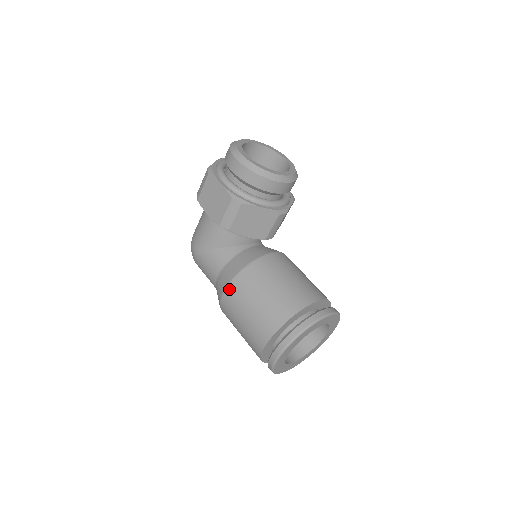
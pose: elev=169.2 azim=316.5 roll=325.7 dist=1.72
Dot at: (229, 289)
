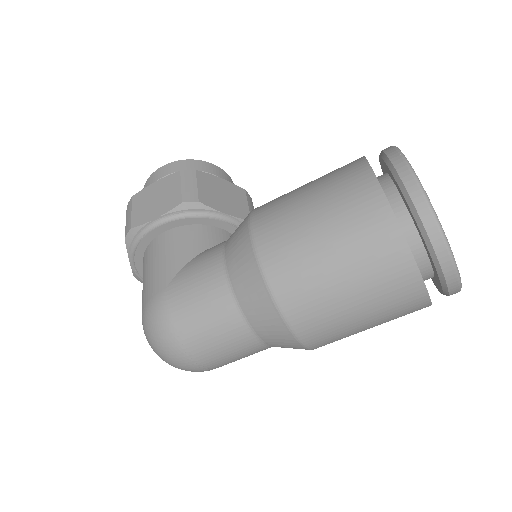
Dot at: (256, 222)
